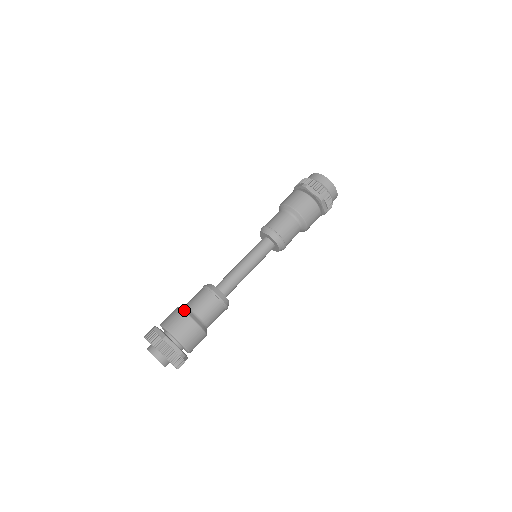
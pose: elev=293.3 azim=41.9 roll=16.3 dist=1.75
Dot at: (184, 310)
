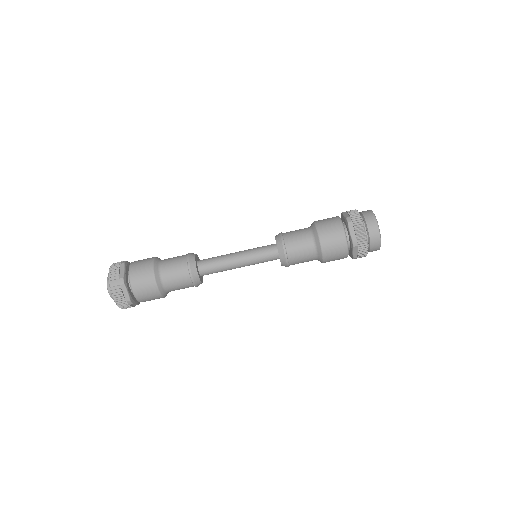
Dot at: (158, 286)
